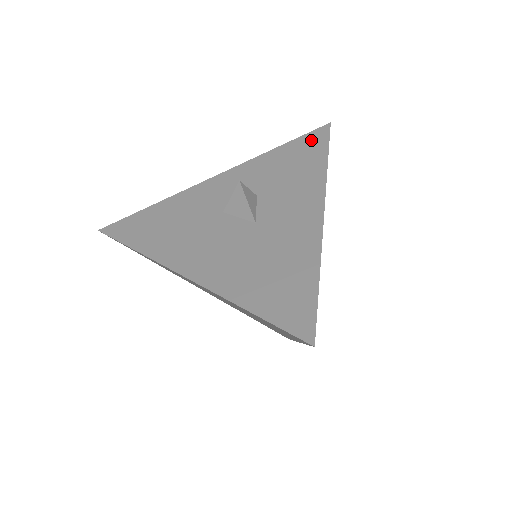
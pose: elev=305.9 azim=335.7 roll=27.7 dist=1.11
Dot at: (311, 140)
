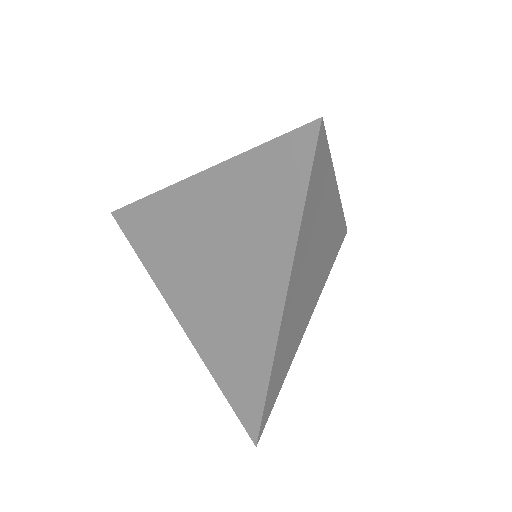
Dot at: occluded
